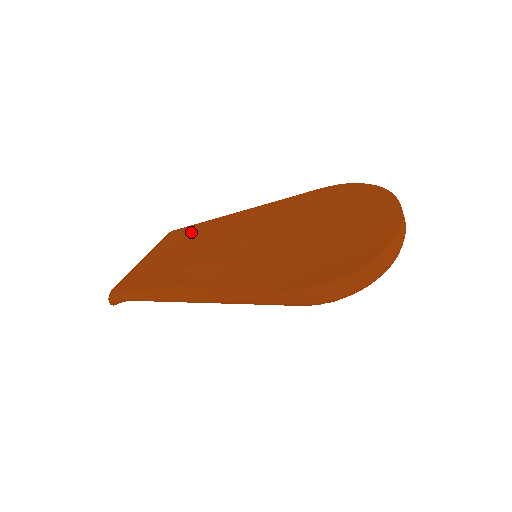
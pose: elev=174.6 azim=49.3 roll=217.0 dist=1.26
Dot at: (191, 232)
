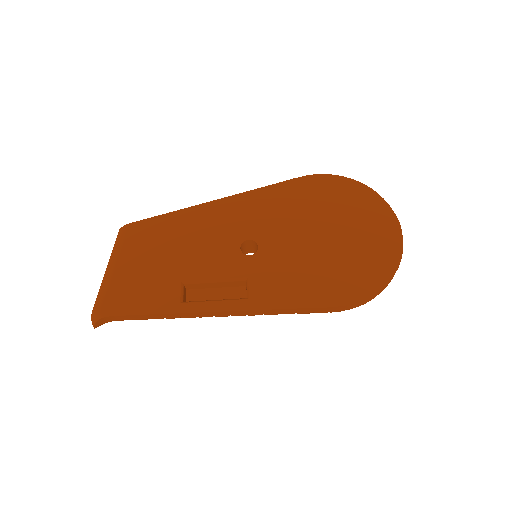
Dot at: (163, 227)
